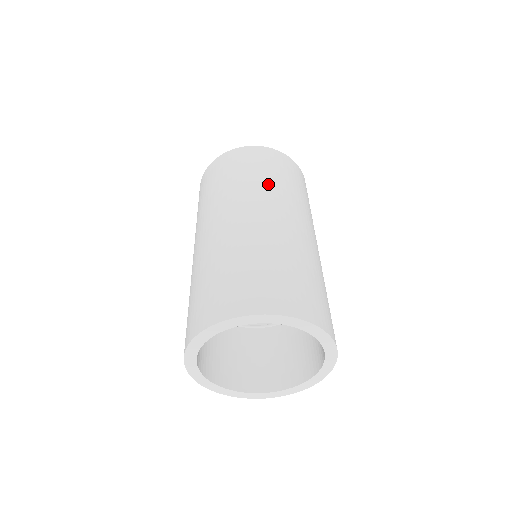
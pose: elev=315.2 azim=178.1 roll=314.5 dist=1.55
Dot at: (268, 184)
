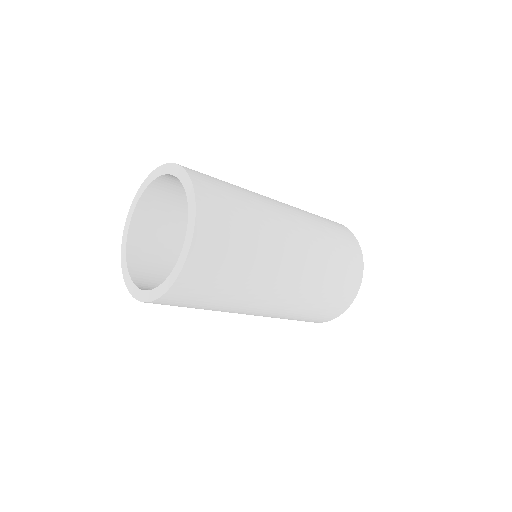
Dot at: occluded
